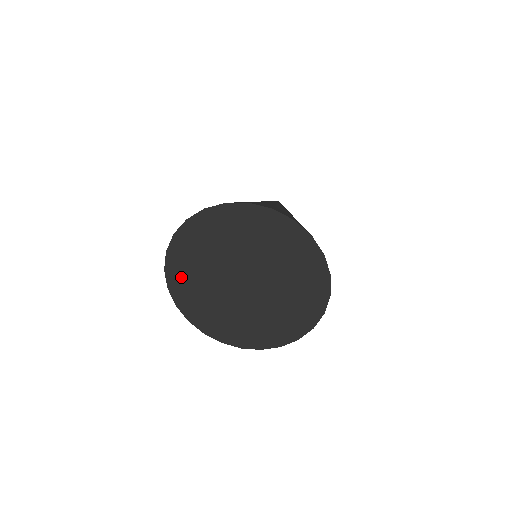
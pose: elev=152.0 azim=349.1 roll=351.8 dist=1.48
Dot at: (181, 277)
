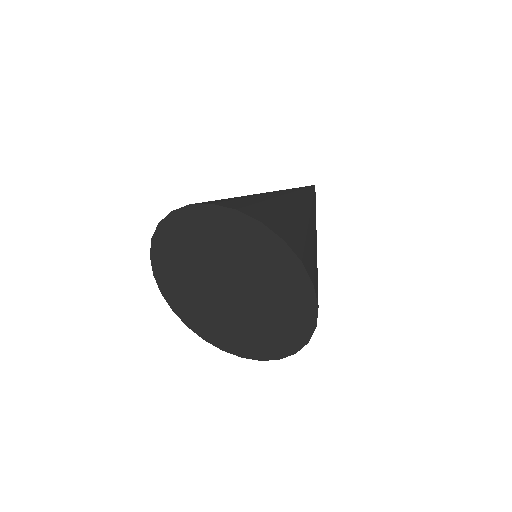
Dot at: (171, 240)
